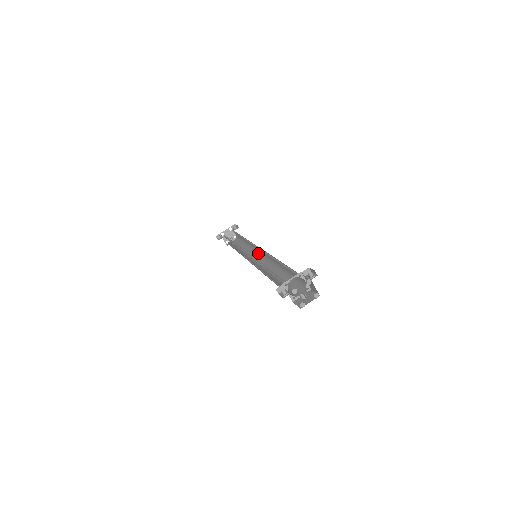
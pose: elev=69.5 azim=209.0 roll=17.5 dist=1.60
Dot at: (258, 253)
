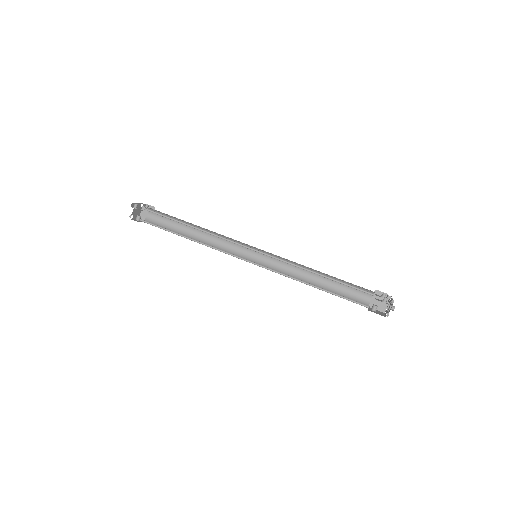
Dot at: (239, 253)
